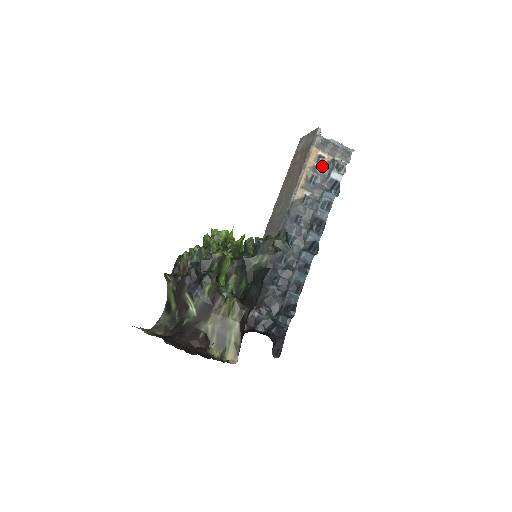
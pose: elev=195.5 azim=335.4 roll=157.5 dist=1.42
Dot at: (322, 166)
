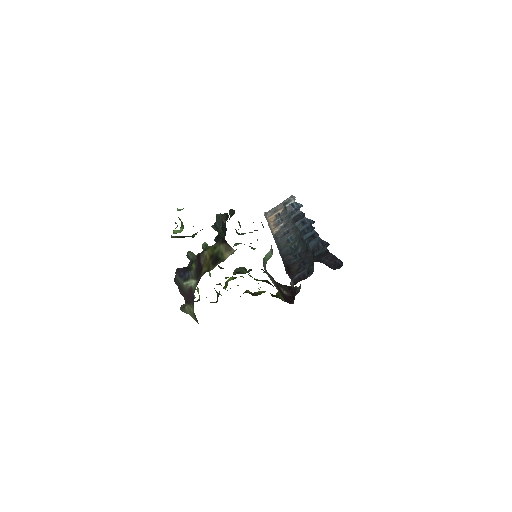
Dot at: (280, 214)
